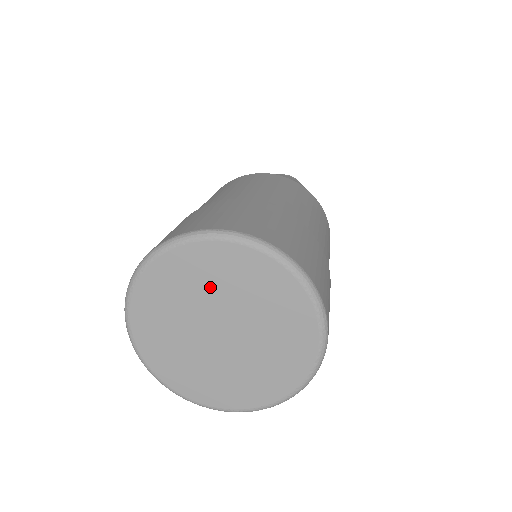
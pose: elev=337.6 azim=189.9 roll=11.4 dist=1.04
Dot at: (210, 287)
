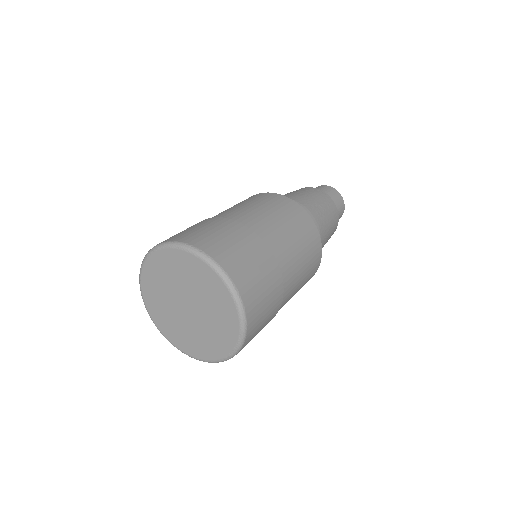
Dot at: (205, 295)
